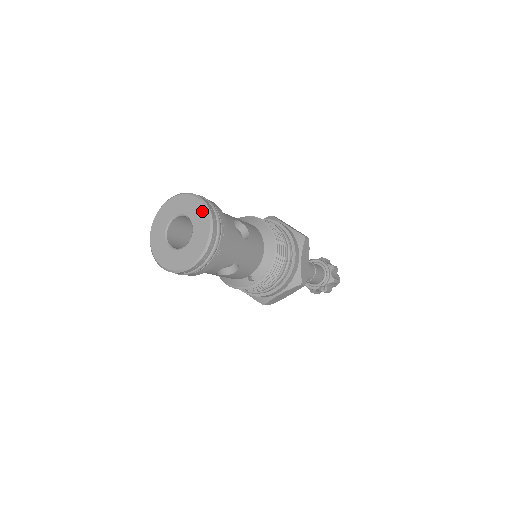
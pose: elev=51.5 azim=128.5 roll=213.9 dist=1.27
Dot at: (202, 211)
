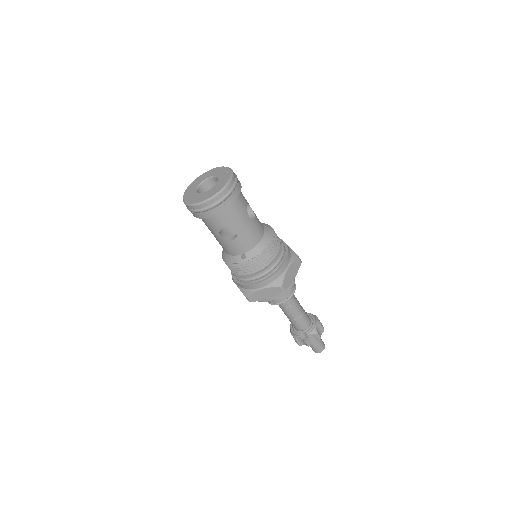
Dot at: (228, 174)
